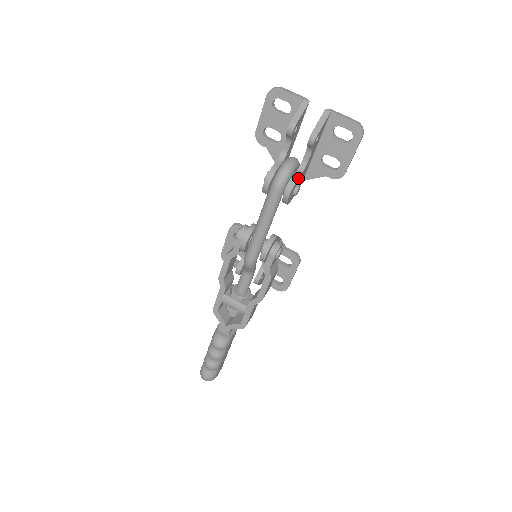
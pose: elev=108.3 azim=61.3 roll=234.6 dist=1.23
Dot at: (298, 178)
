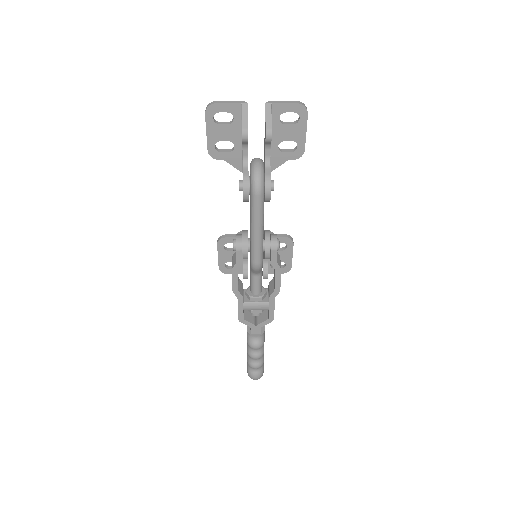
Dot at: (270, 175)
